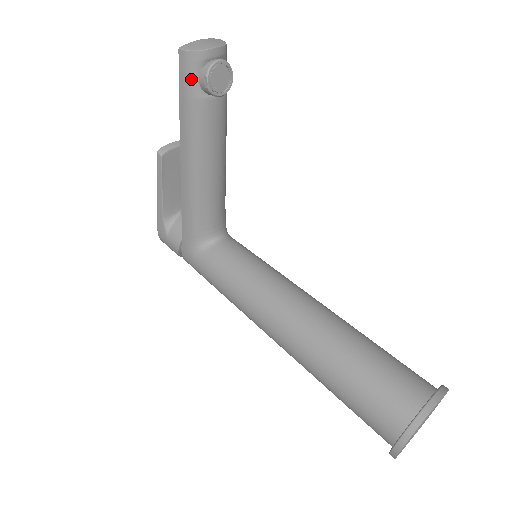
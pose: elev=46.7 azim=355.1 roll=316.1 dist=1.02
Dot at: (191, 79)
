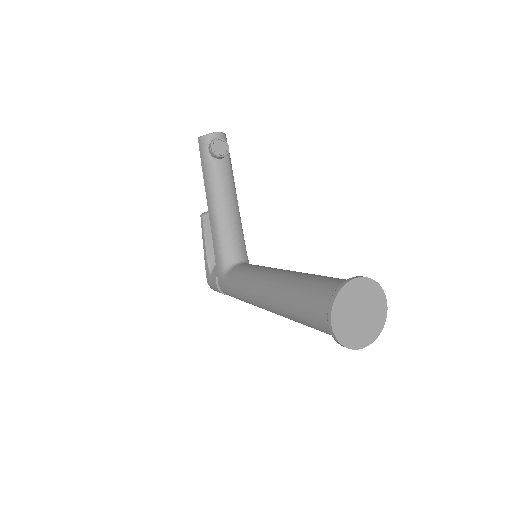
Dot at: (205, 151)
